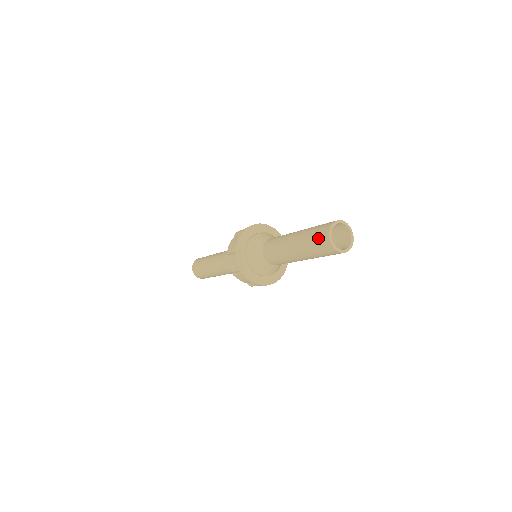
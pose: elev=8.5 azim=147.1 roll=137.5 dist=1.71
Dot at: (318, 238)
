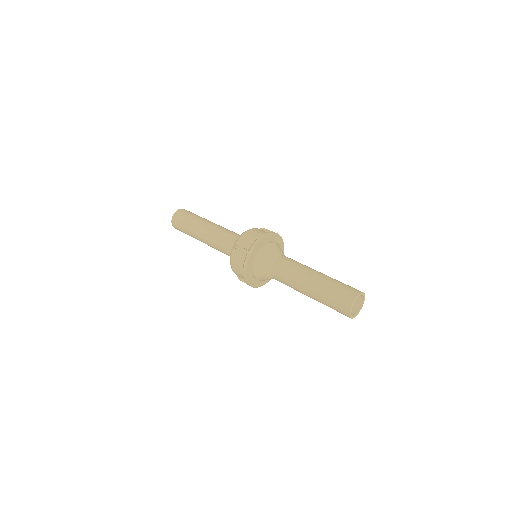
Dot at: (340, 299)
